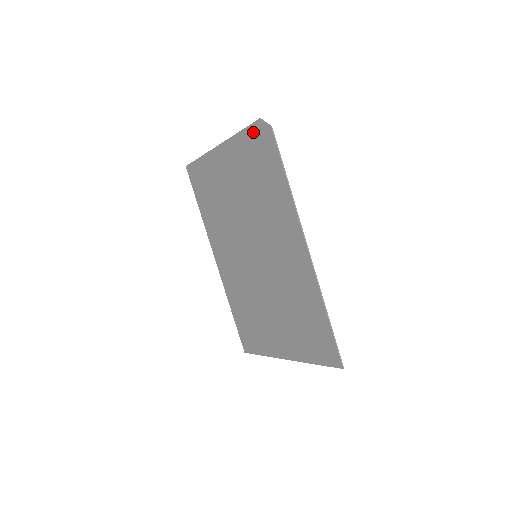
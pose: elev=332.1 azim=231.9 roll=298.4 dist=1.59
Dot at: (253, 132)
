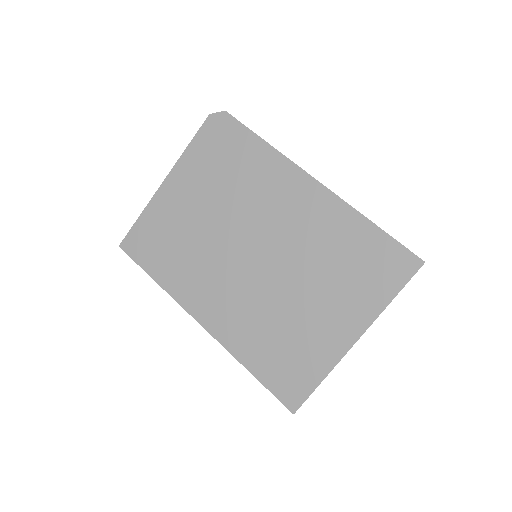
Dot at: (206, 131)
